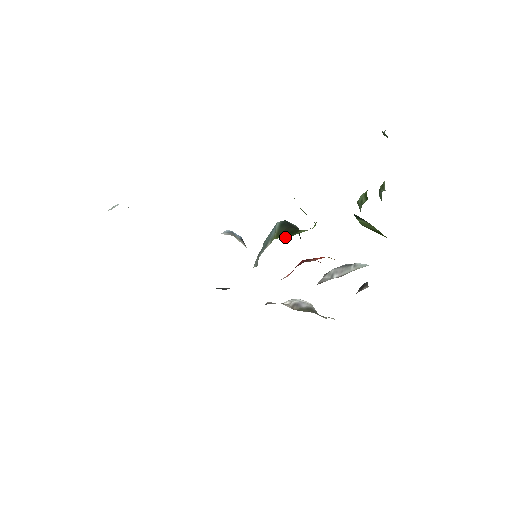
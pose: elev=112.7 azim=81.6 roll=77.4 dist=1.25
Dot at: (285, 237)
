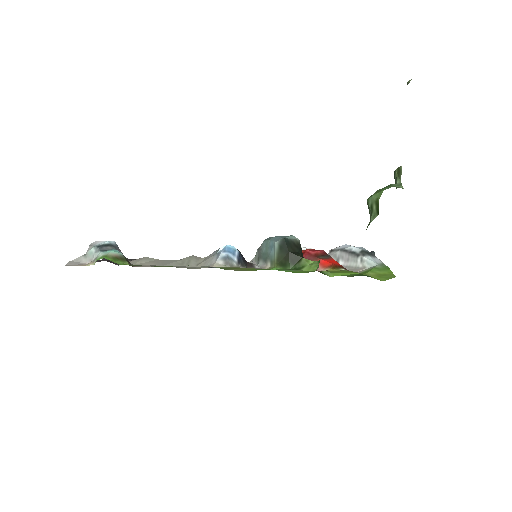
Dot at: (286, 268)
